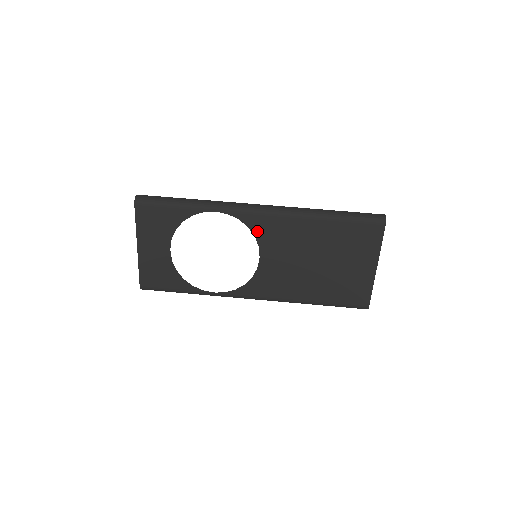
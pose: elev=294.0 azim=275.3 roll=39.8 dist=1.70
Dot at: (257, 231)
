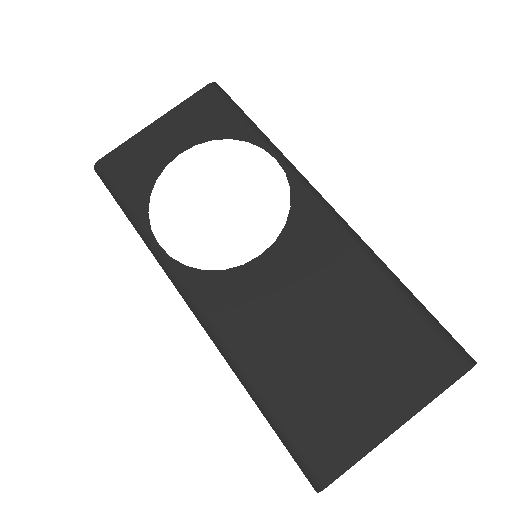
Dot at: (295, 221)
